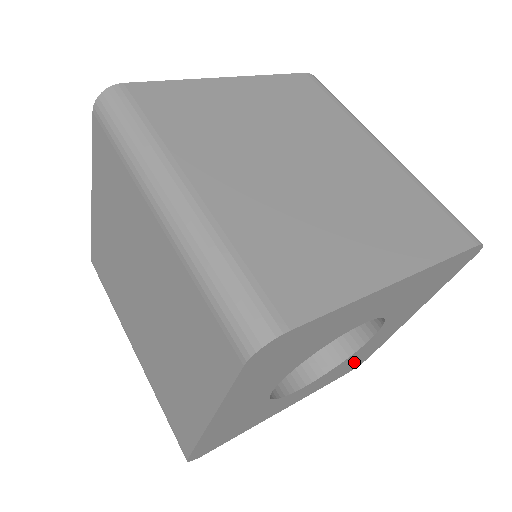
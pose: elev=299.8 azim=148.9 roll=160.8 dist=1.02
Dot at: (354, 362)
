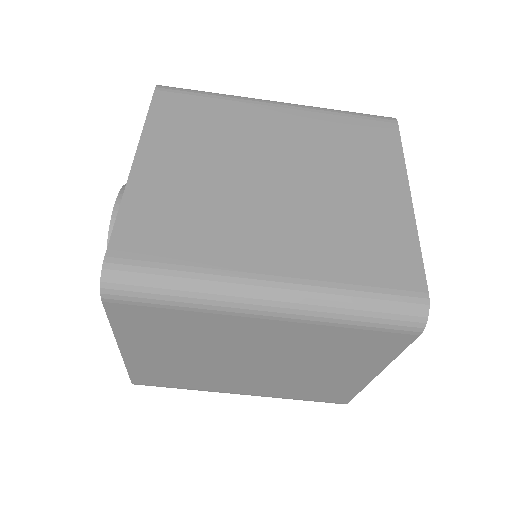
Dot at: occluded
